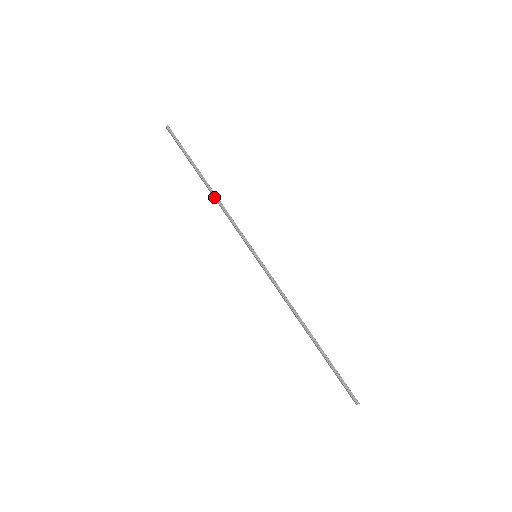
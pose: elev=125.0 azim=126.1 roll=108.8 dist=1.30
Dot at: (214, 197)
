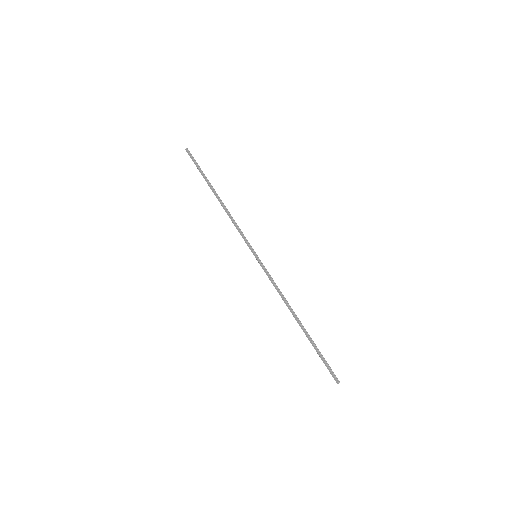
Dot at: (223, 206)
